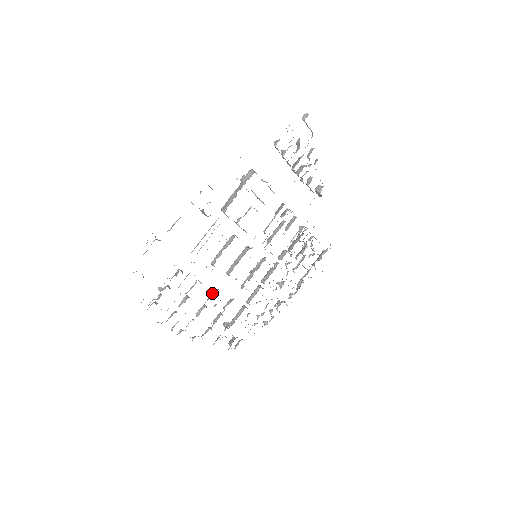
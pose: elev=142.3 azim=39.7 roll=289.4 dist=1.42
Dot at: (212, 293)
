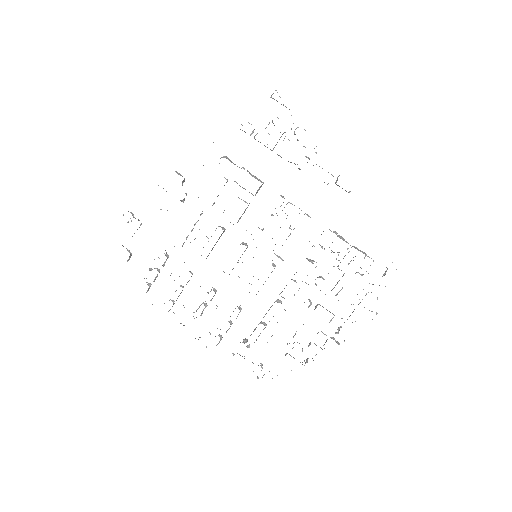
Dot at: occluded
